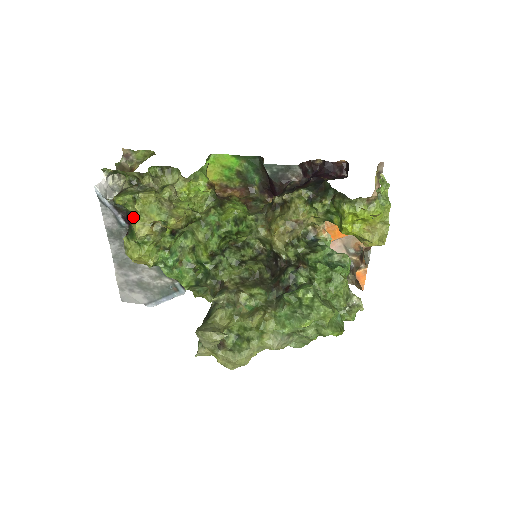
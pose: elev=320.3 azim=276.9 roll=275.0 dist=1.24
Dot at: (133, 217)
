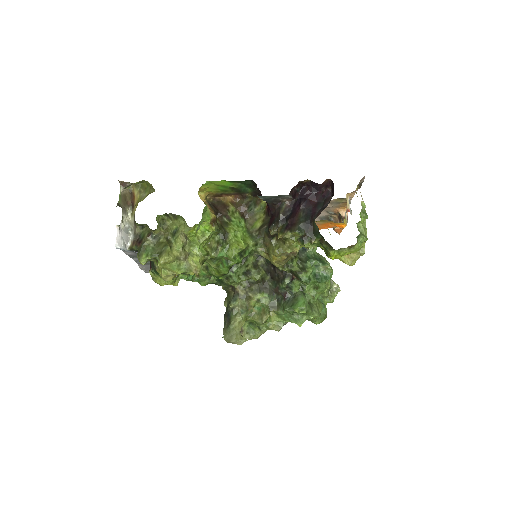
Dot at: (155, 264)
